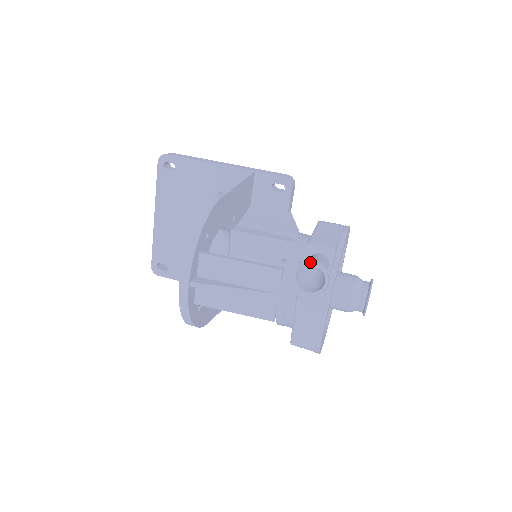
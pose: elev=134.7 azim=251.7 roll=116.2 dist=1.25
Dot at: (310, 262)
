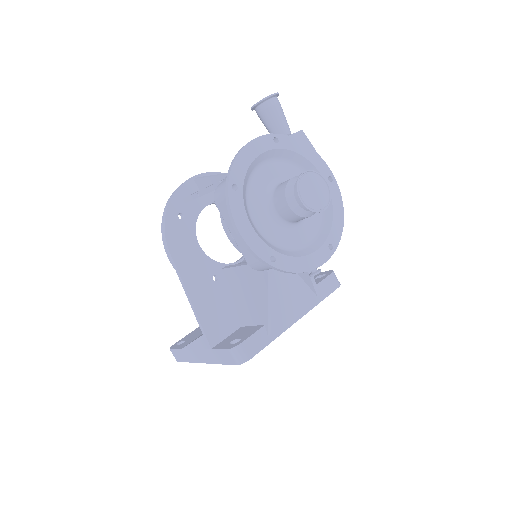
Dot at: occluded
